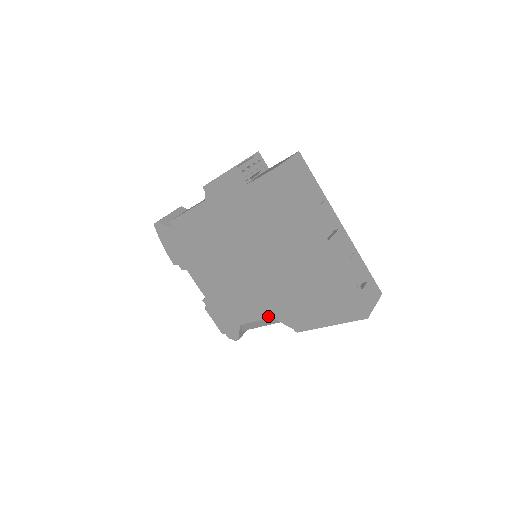
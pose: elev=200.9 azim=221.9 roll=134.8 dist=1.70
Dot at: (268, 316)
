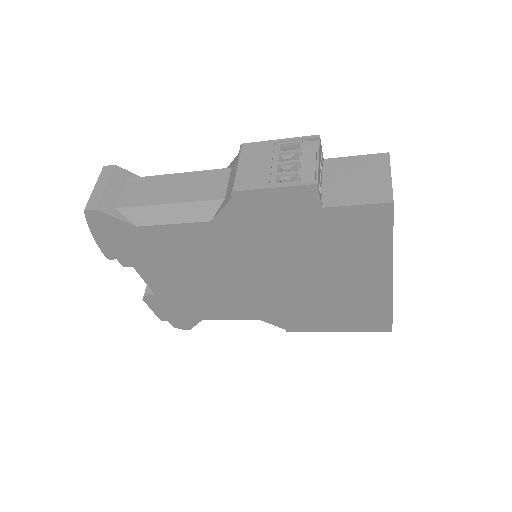
Dot at: (255, 318)
